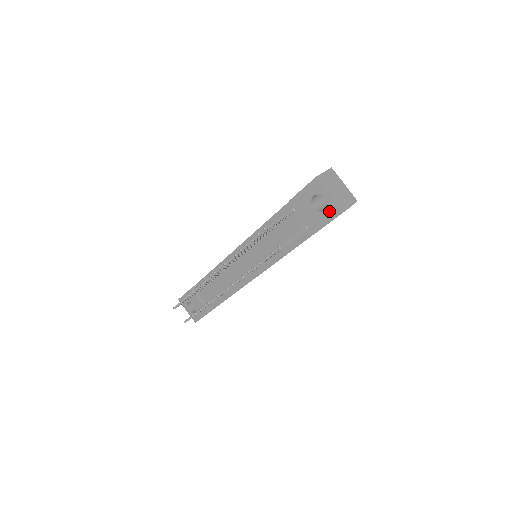
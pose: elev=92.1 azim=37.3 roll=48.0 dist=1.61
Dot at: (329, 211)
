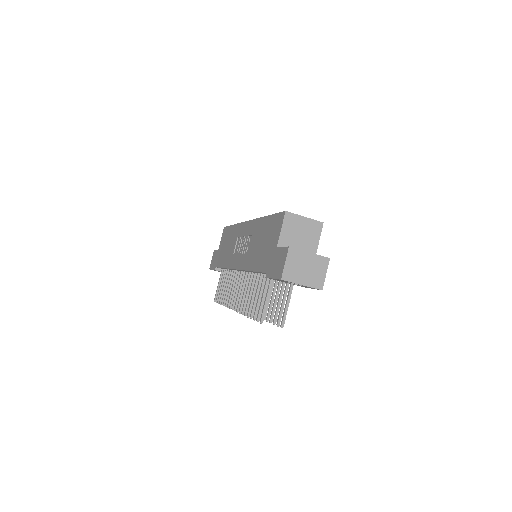
Dot at: (308, 287)
